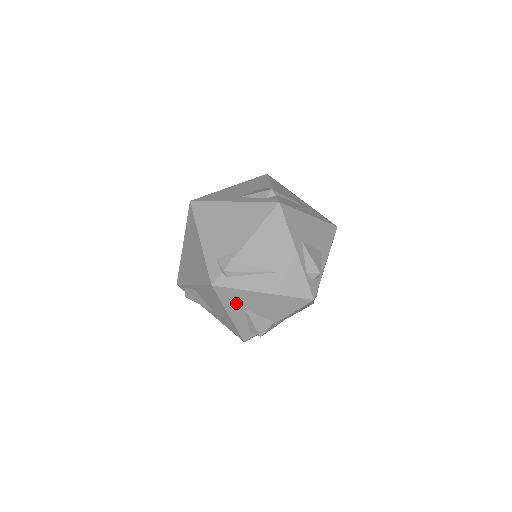
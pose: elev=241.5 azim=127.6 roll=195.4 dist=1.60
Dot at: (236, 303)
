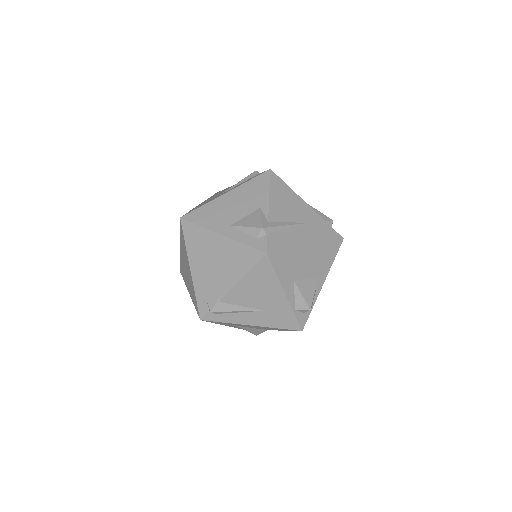
Dot at: (228, 324)
